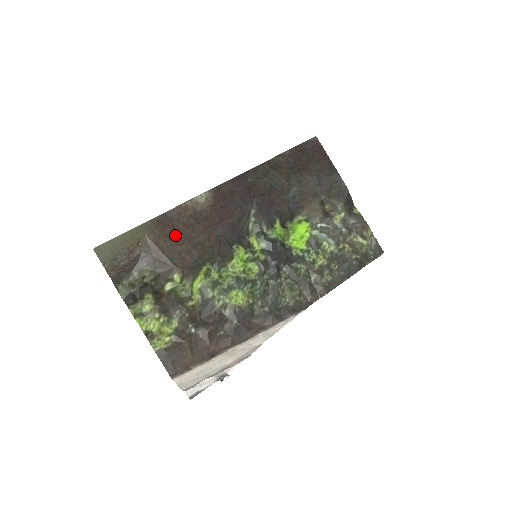
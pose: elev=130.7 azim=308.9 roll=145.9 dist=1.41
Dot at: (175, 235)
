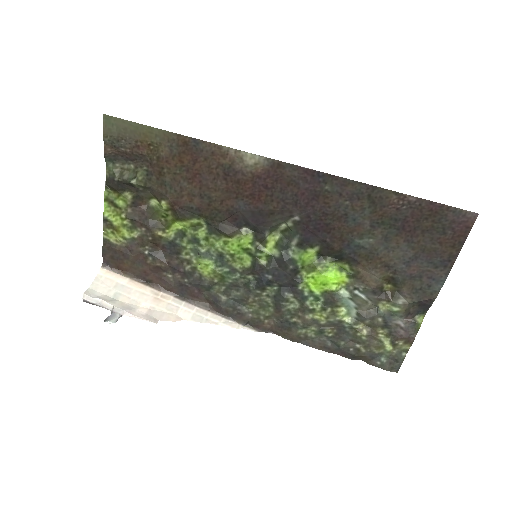
Dot at: (191, 169)
